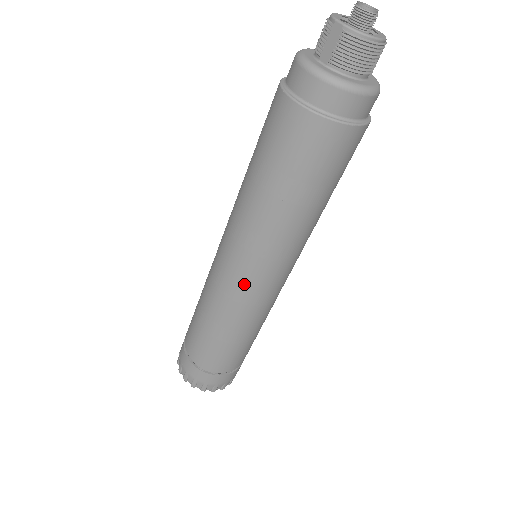
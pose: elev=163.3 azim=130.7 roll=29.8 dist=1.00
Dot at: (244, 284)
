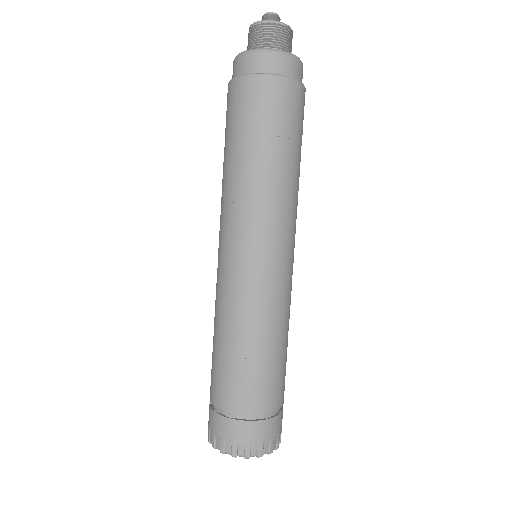
Dot at: (227, 264)
